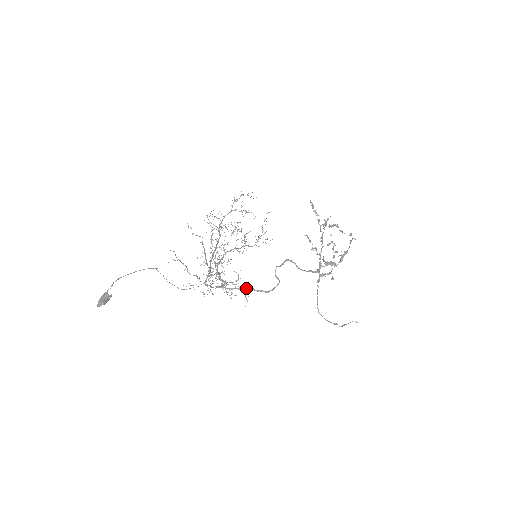
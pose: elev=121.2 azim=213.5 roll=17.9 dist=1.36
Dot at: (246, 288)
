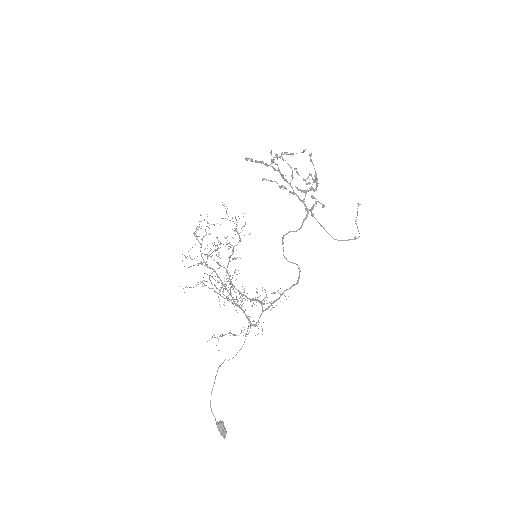
Dot at: (280, 295)
